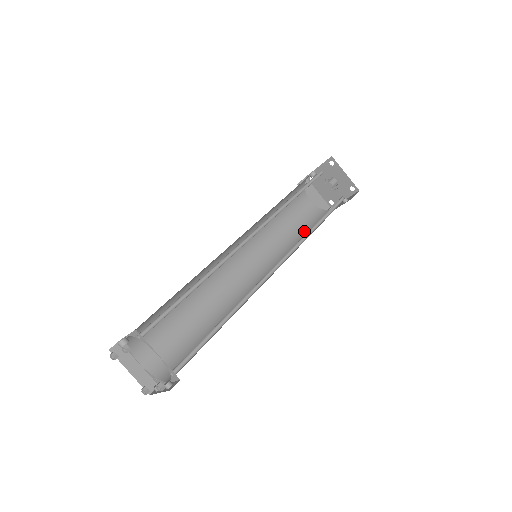
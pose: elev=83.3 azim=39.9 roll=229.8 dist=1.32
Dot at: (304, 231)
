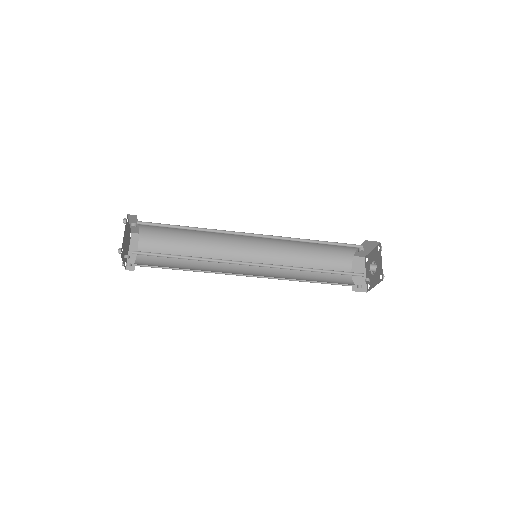
Dot at: (318, 280)
